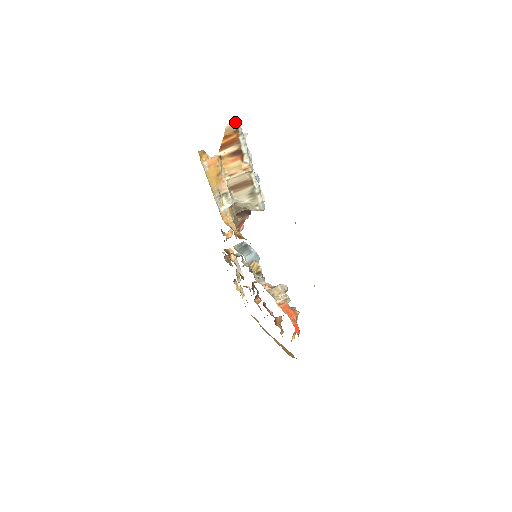
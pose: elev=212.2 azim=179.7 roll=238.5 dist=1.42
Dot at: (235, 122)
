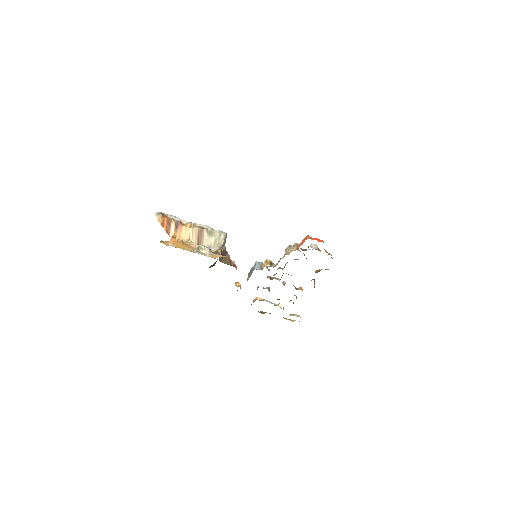
Dot at: (157, 213)
